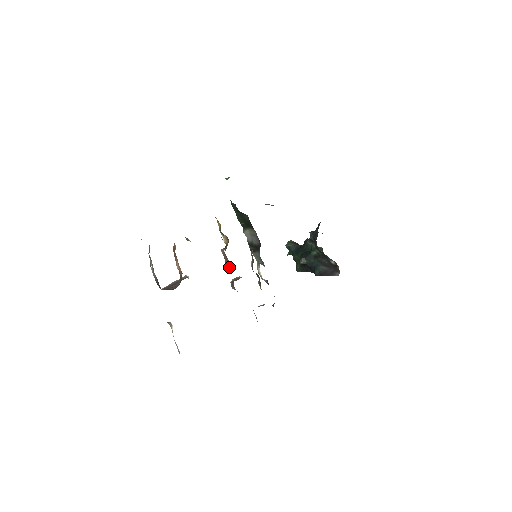
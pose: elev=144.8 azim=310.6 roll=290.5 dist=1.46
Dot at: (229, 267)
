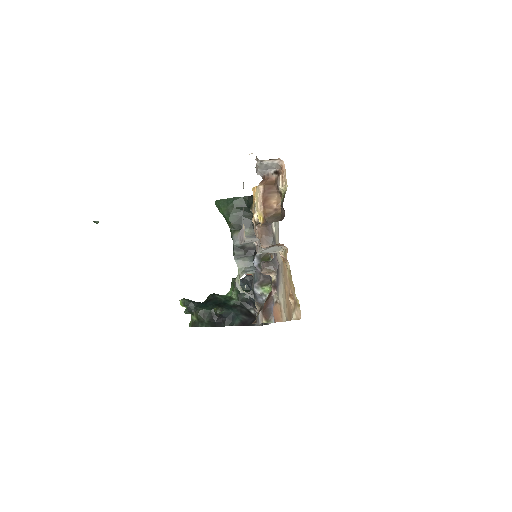
Dot at: (268, 243)
